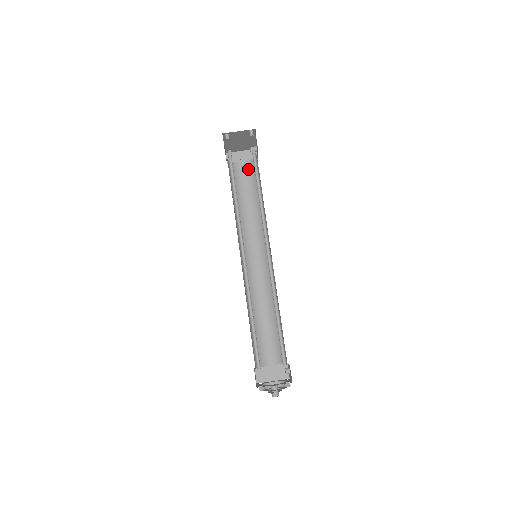
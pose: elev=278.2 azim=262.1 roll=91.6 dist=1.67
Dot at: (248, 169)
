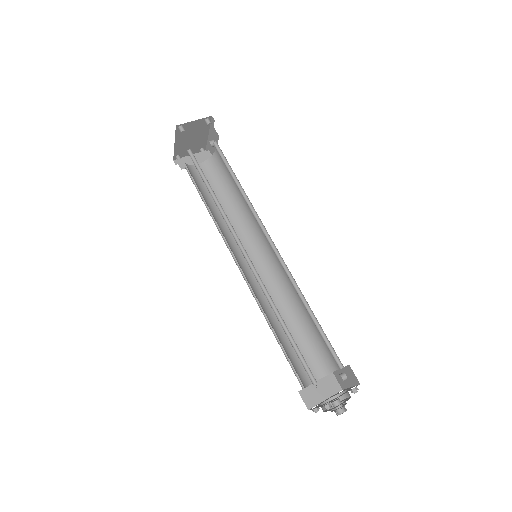
Dot at: (207, 169)
